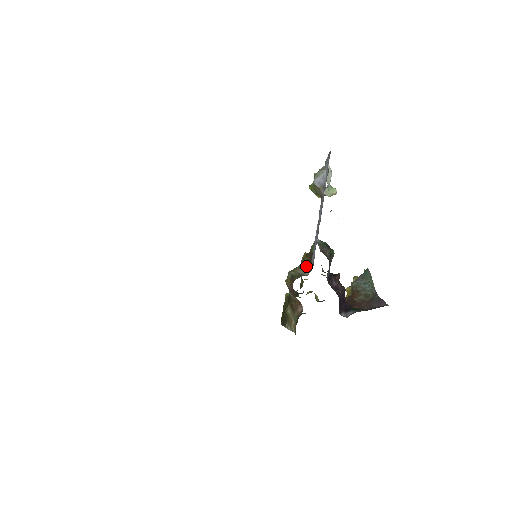
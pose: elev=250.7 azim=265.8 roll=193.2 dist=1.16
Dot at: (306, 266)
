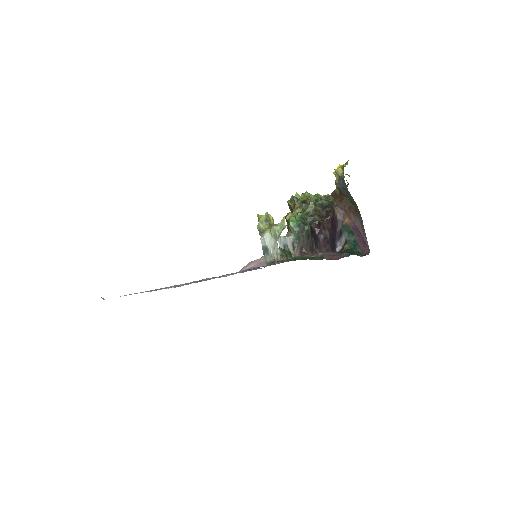
Dot at: occluded
